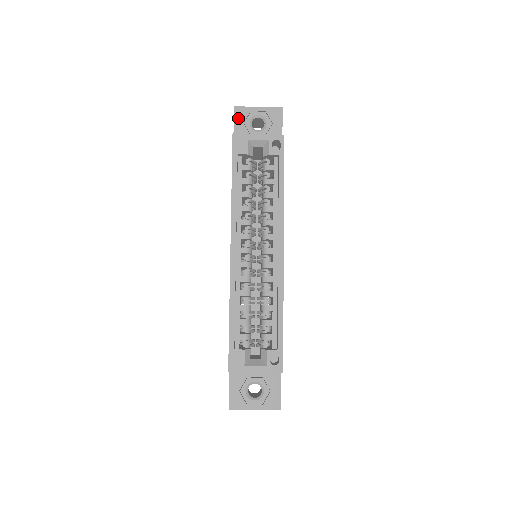
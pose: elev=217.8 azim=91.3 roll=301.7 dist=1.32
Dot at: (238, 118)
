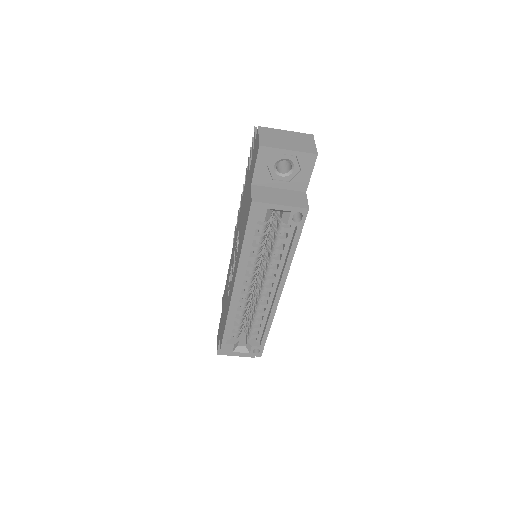
Dot at: (262, 159)
